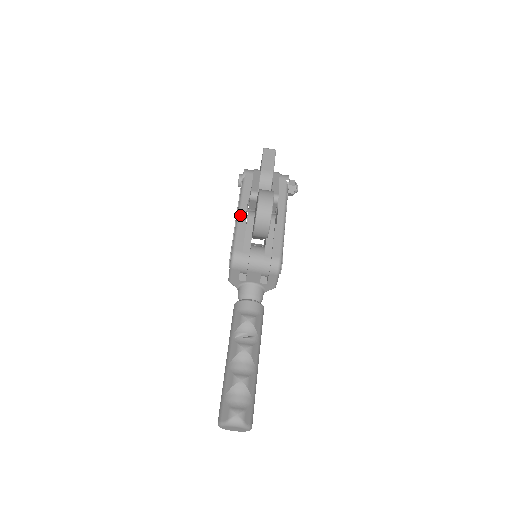
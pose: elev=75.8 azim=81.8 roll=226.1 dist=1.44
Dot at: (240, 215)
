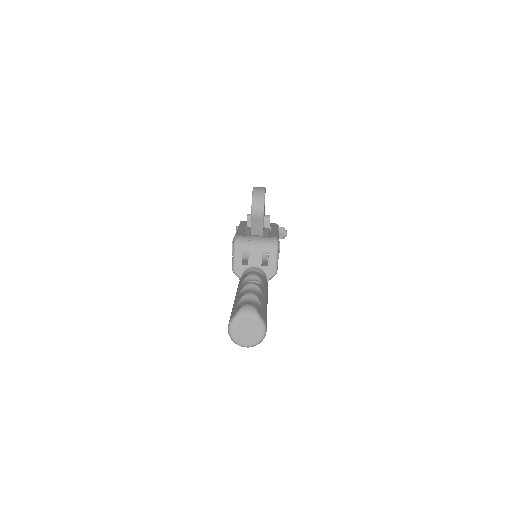
Dot at: (239, 228)
